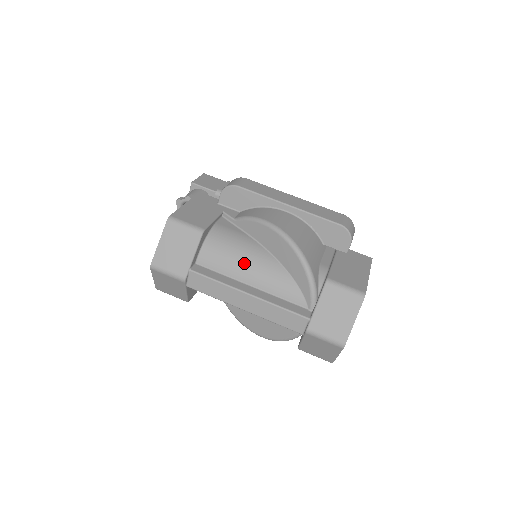
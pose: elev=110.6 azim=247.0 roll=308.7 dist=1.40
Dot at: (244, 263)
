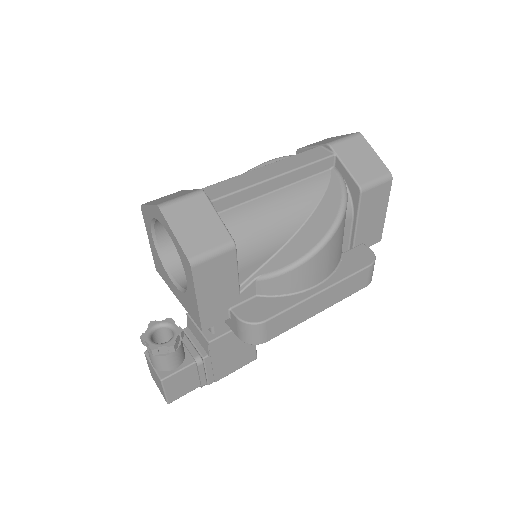
Dot at: occluded
